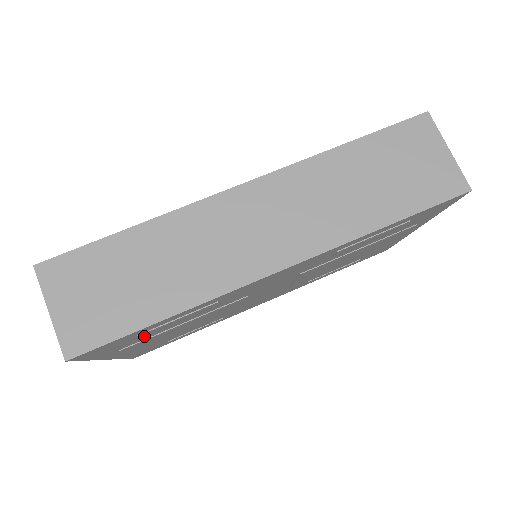
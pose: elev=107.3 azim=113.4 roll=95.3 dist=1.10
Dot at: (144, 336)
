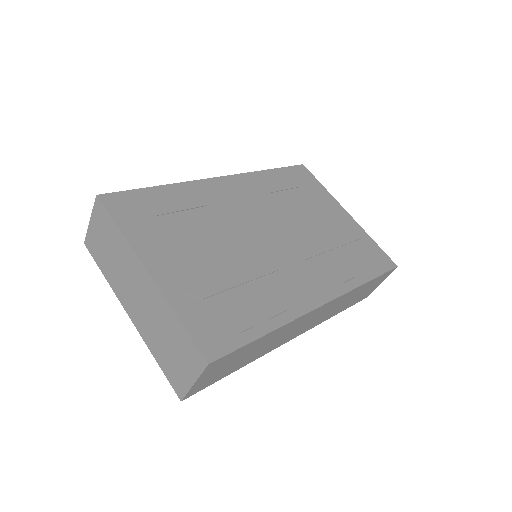
Dot at: (158, 214)
